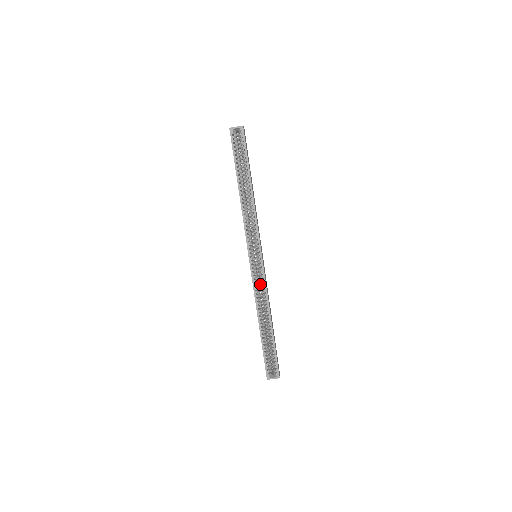
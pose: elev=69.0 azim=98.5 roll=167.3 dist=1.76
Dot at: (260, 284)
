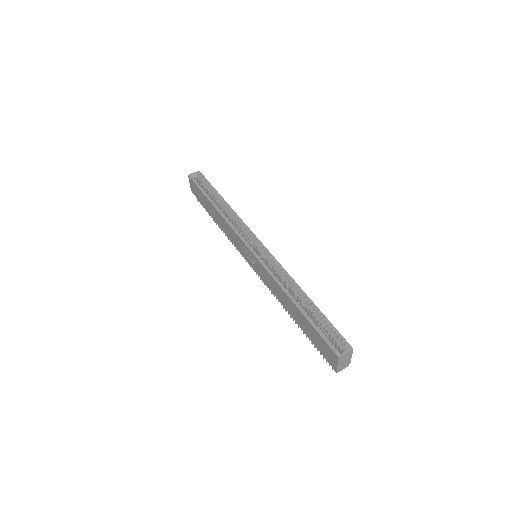
Dot at: occluded
